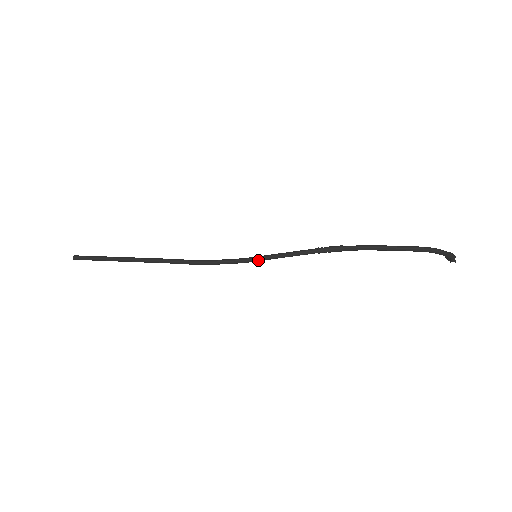
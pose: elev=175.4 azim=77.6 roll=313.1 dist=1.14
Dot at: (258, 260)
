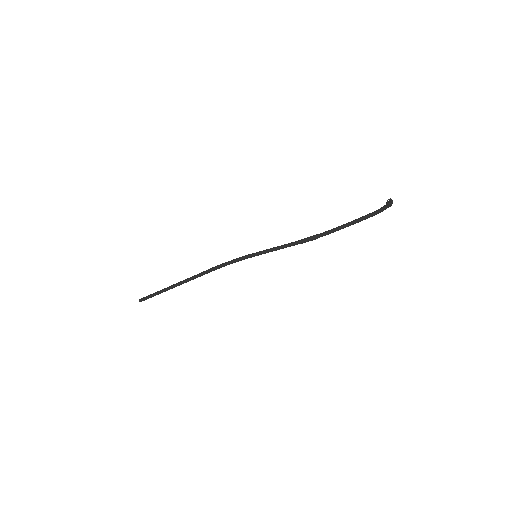
Dot at: (256, 253)
